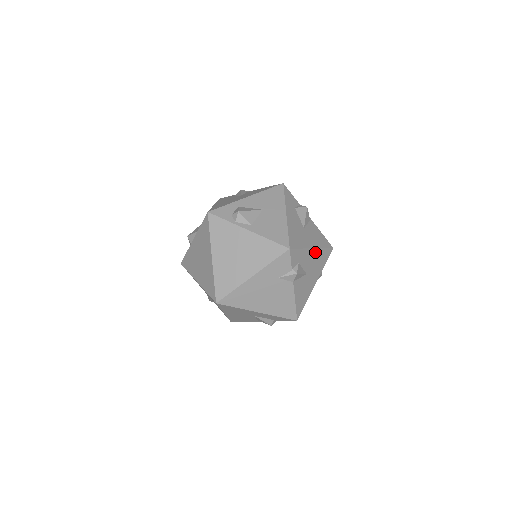
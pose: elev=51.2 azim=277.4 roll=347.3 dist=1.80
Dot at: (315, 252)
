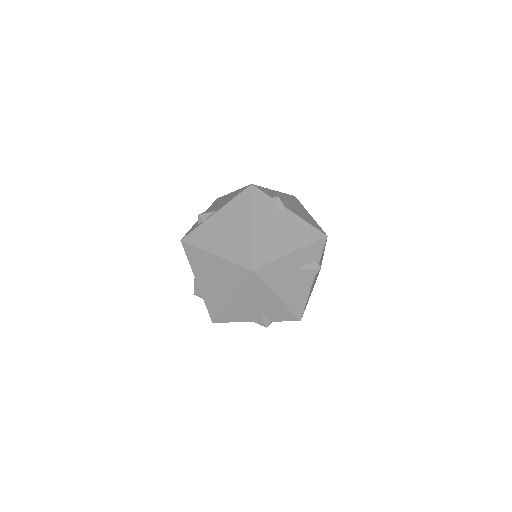
Dot at: (280, 194)
